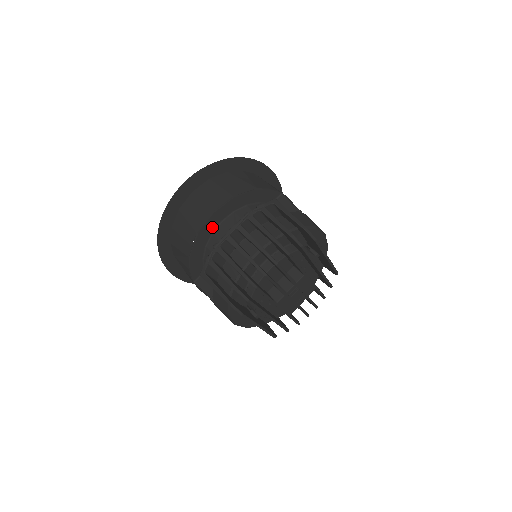
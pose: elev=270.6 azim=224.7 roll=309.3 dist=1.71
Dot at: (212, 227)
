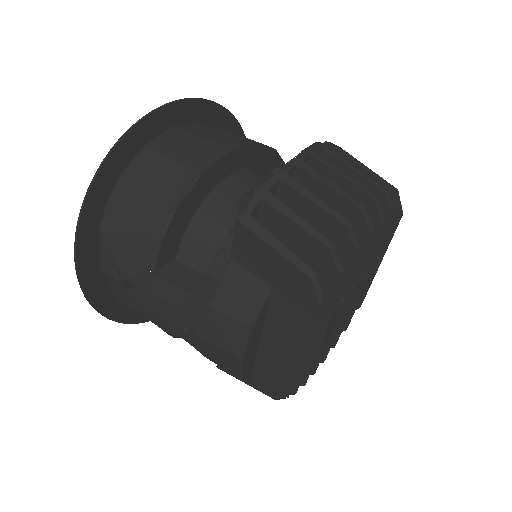
Dot at: (220, 175)
